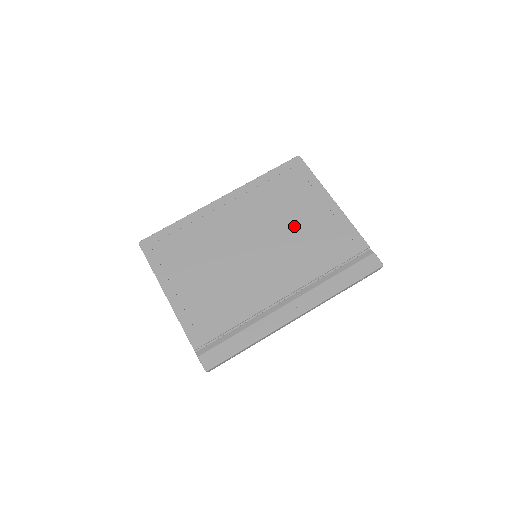
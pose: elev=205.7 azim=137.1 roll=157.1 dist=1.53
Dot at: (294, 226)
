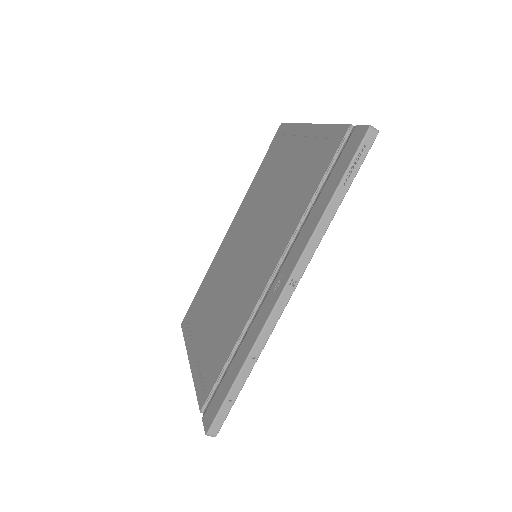
Dot at: (278, 190)
